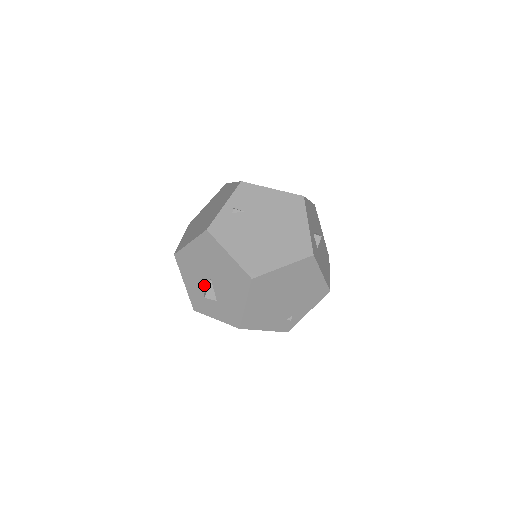
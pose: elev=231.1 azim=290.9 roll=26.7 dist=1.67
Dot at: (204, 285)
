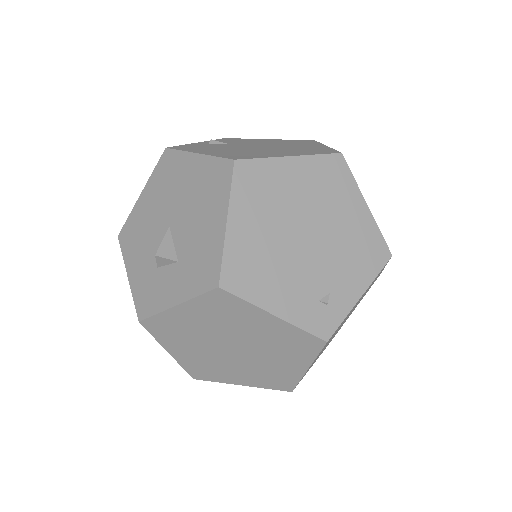
Dot at: occluded
